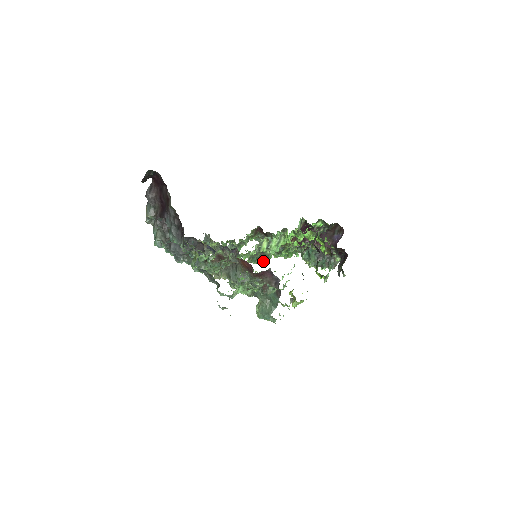
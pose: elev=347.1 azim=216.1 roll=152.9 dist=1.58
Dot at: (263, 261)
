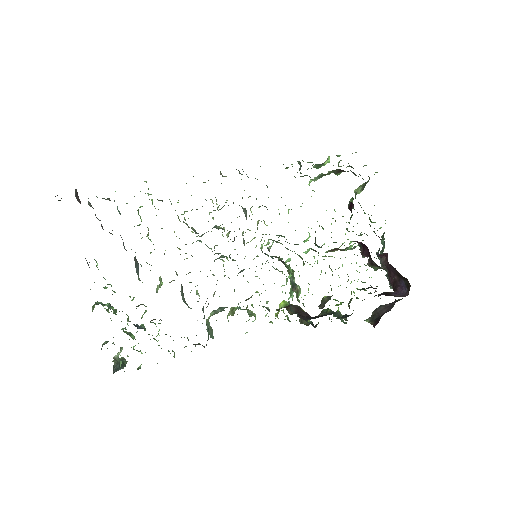
Dot at: occluded
